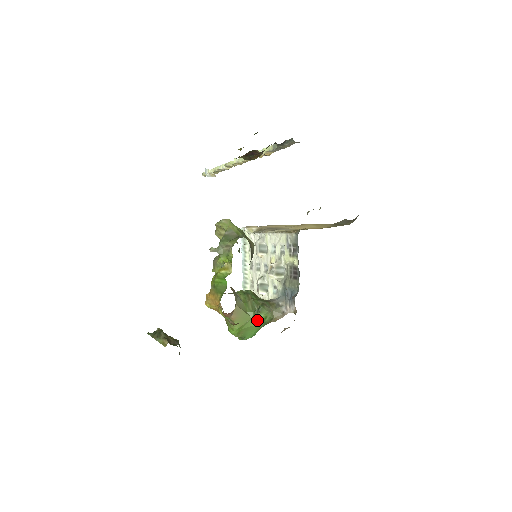
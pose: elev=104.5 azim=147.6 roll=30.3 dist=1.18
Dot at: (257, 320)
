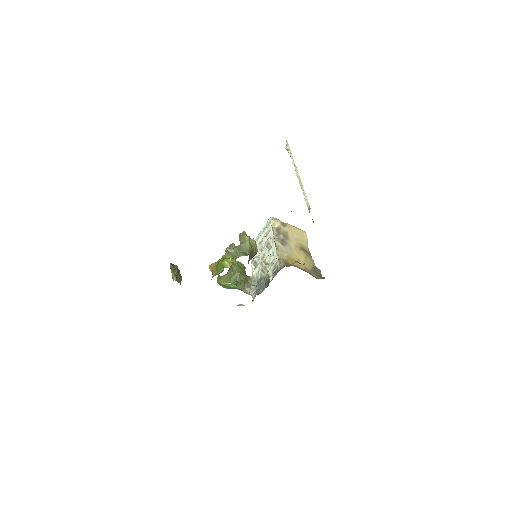
Dot at: (233, 286)
